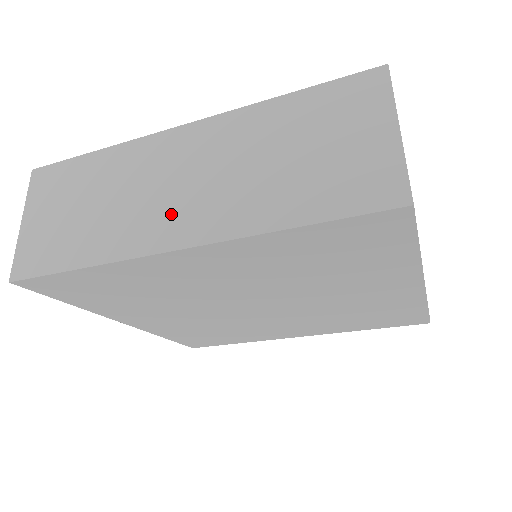
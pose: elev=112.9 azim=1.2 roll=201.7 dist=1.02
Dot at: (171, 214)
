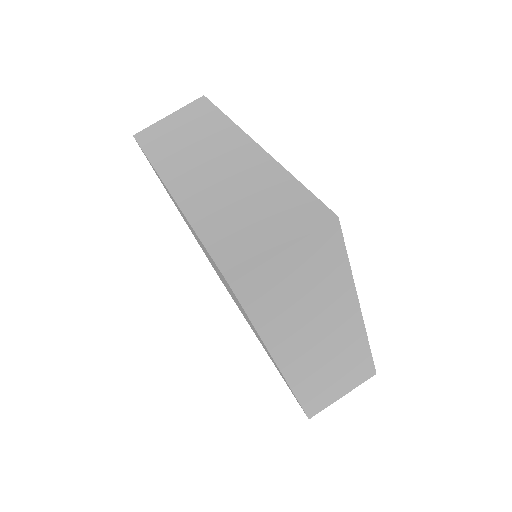
Dot at: (192, 176)
